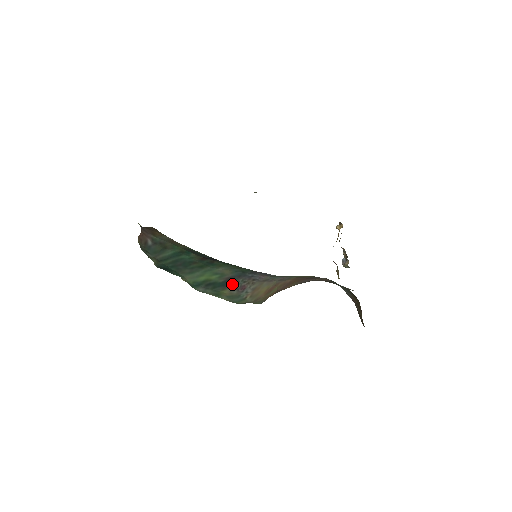
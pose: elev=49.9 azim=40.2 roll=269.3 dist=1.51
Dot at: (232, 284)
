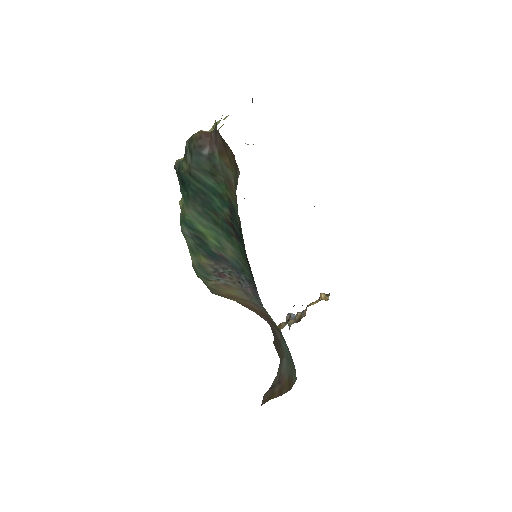
Dot at: (218, 263)
